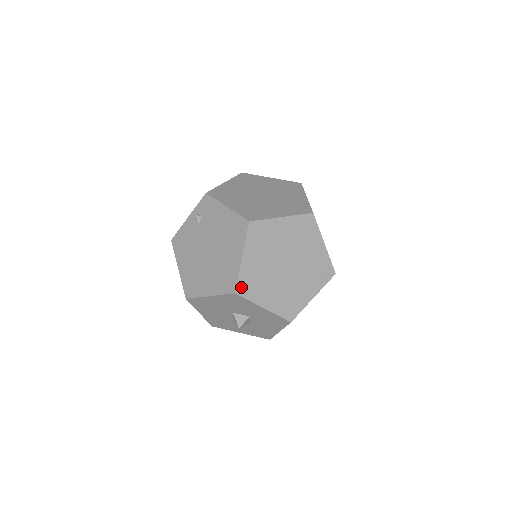
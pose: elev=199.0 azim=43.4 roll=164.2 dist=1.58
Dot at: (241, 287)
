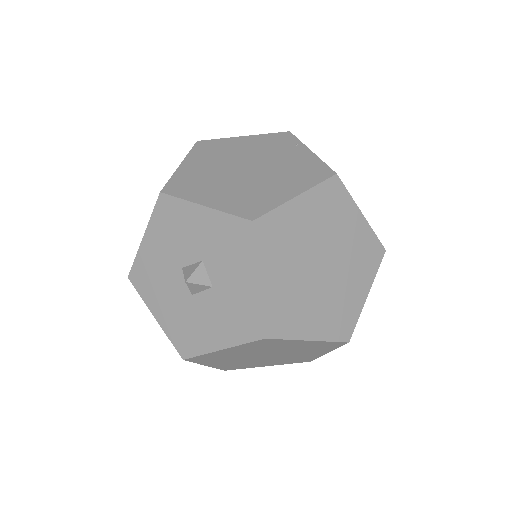
Dot at: (171, 187)
